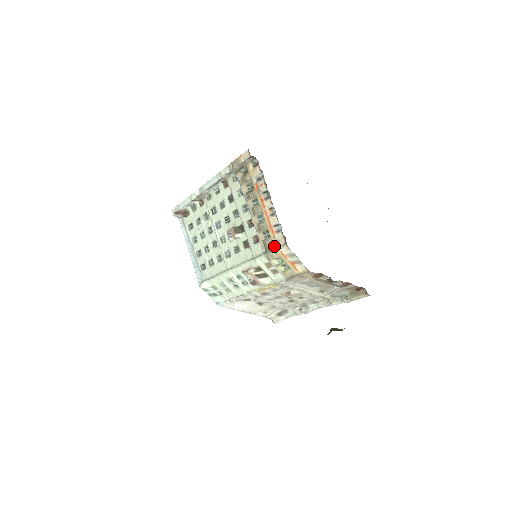
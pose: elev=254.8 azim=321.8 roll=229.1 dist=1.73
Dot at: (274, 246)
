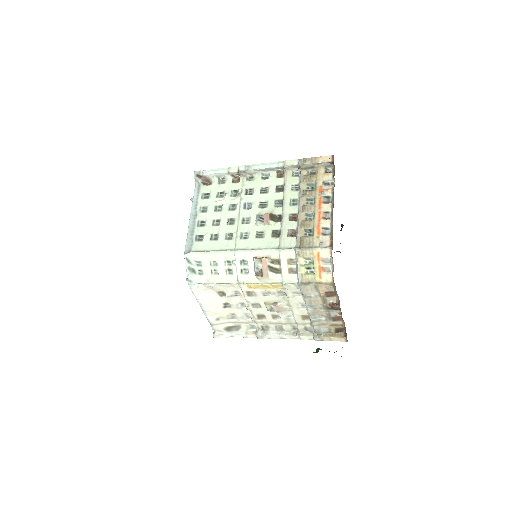
Dot at: (314, 245)
